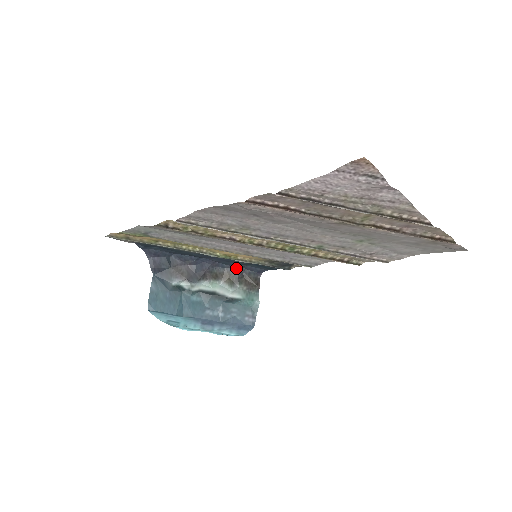
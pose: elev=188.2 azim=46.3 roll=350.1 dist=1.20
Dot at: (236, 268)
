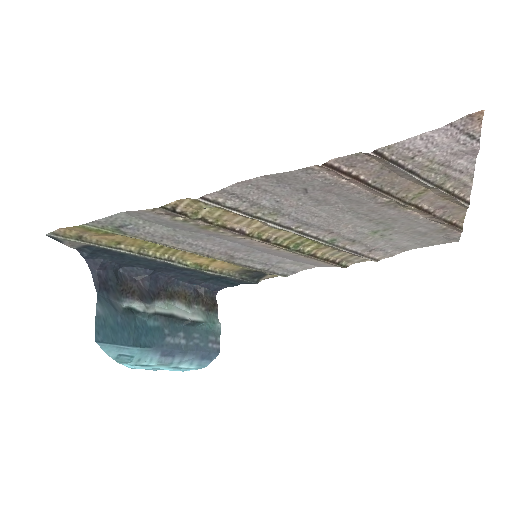
Dot at: (192, 286)
